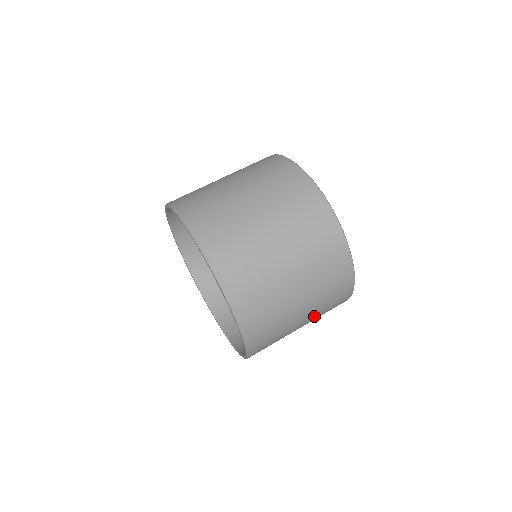
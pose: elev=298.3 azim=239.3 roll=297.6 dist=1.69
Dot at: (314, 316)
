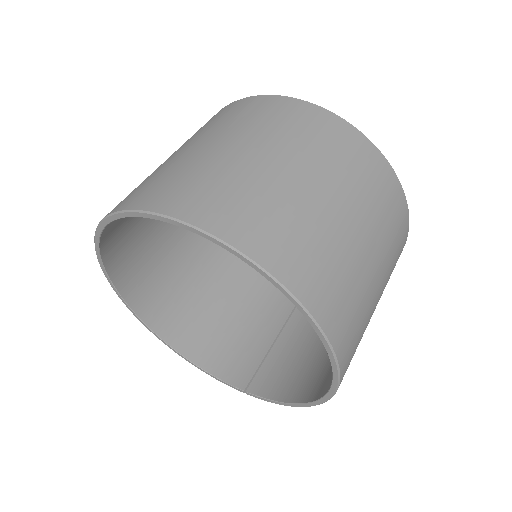
Dot at: occluded
